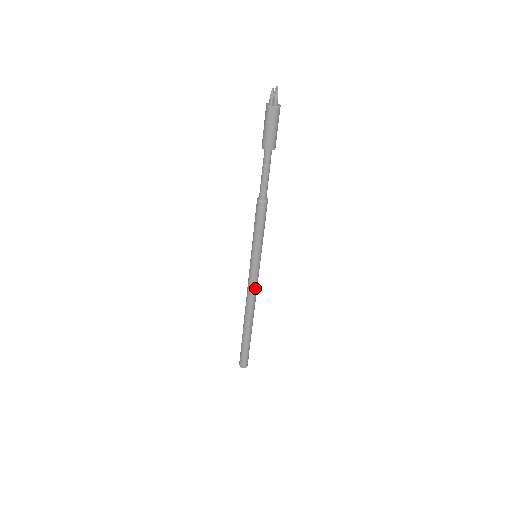
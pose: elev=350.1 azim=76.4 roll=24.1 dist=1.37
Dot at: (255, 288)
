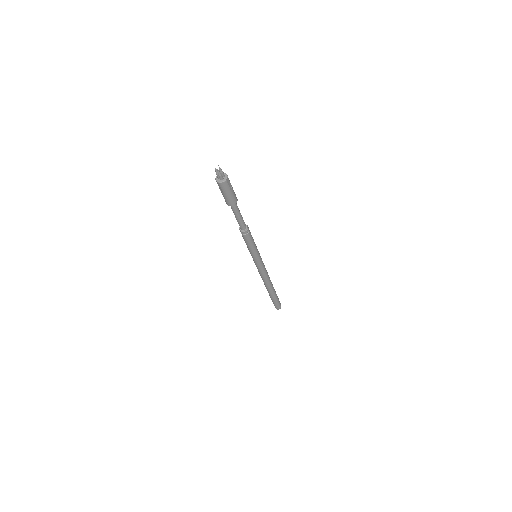
Dot at: (263, 273)
